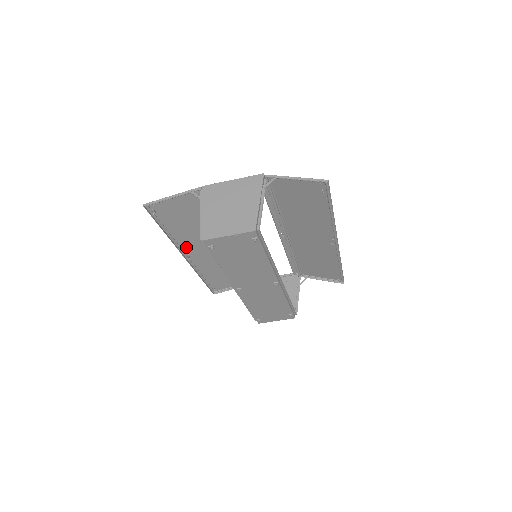
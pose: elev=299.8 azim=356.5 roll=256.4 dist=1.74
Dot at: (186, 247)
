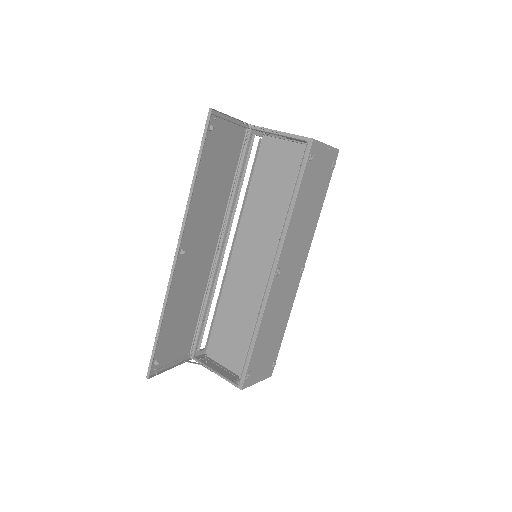
Dot at: (187, 230)
